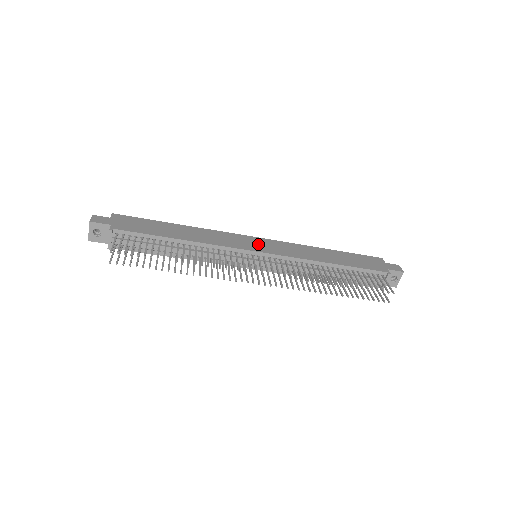
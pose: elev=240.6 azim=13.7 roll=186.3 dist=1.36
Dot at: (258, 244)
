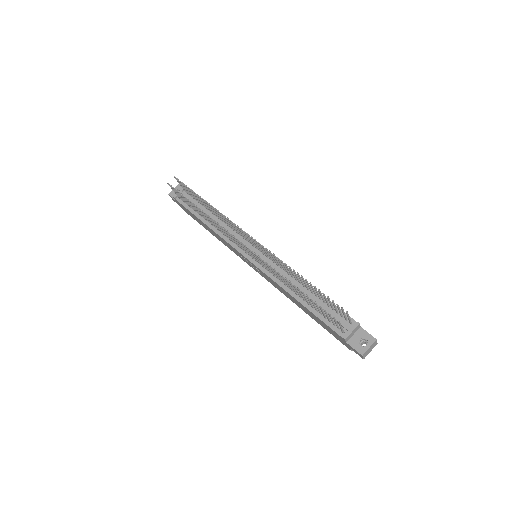
Dot at: occluded
